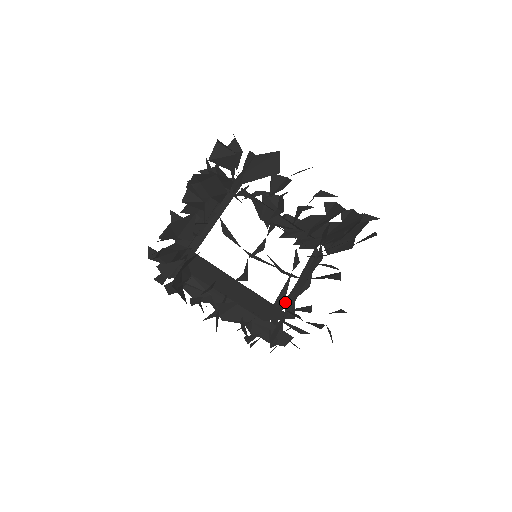
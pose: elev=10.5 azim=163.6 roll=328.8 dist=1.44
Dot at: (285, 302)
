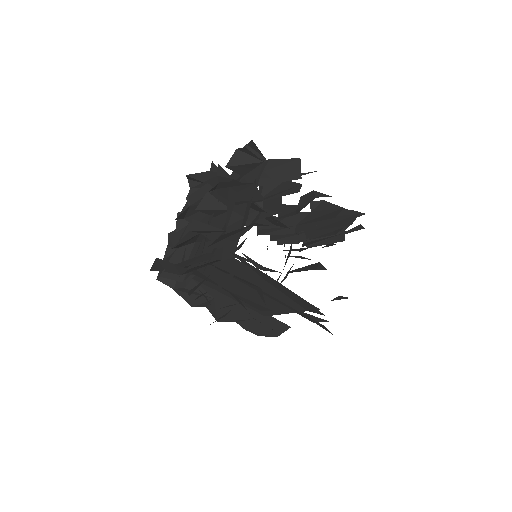
Dot at: occluded
